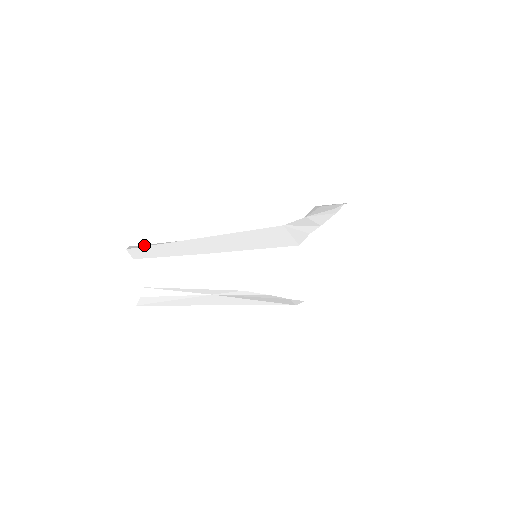
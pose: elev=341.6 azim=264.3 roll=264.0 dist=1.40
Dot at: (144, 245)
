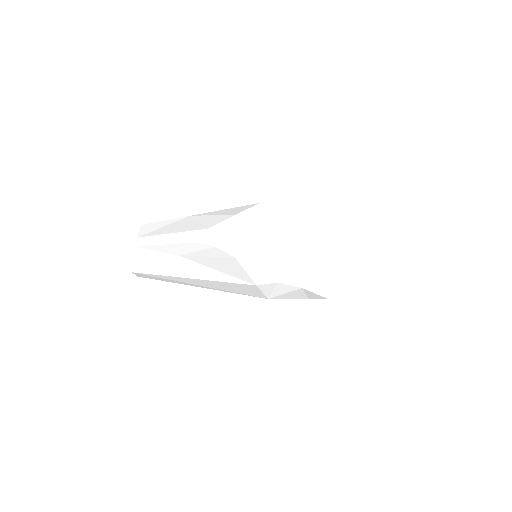
Dot at: occluded
